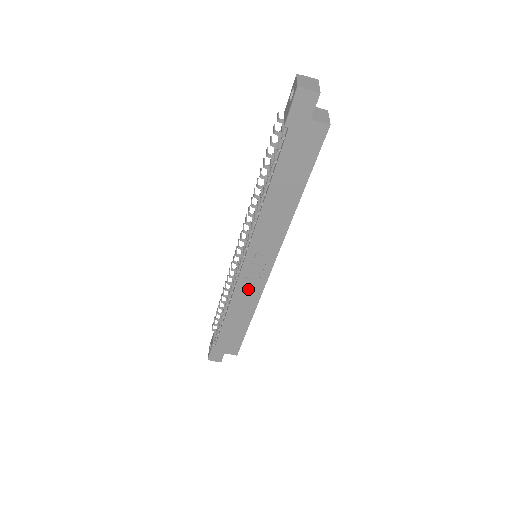
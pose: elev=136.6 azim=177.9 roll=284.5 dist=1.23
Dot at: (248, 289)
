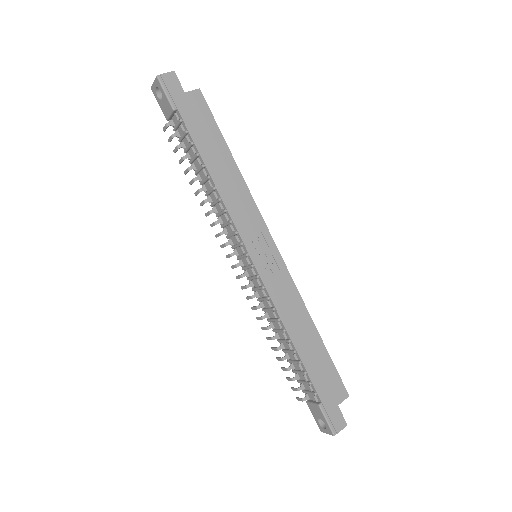
Dot at: (281, 290)
